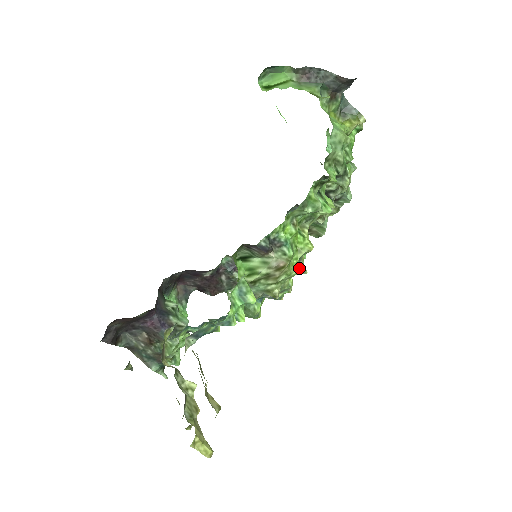
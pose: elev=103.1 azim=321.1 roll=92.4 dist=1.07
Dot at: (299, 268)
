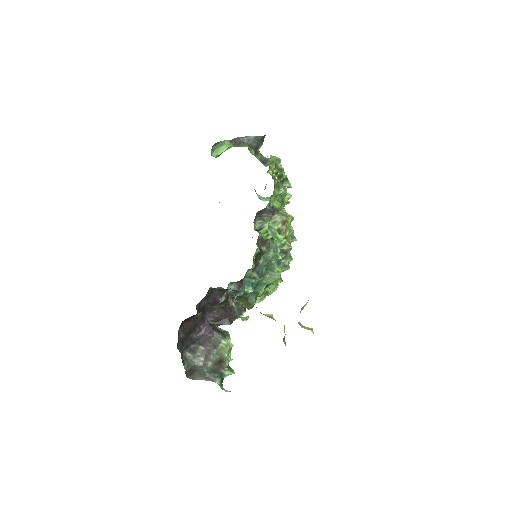
Dot at: occluded
